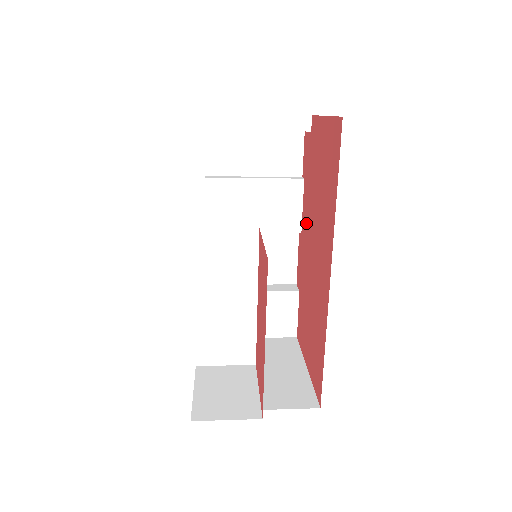
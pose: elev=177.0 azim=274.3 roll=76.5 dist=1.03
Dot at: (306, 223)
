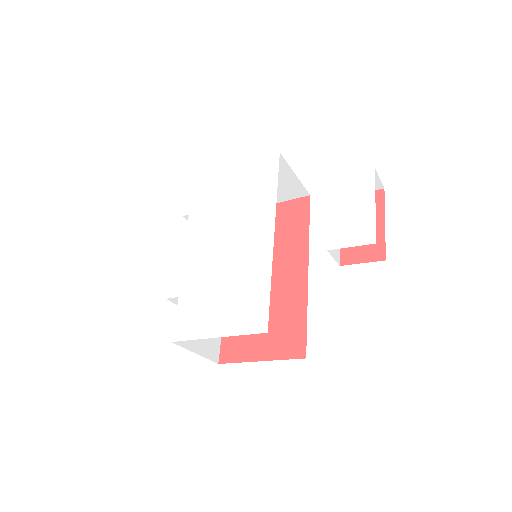
Dot at: occluded
